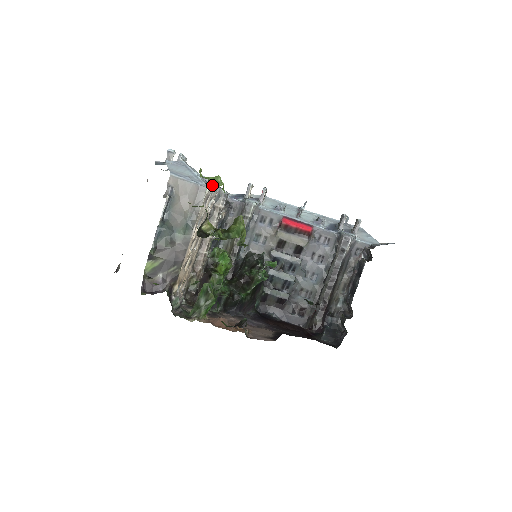
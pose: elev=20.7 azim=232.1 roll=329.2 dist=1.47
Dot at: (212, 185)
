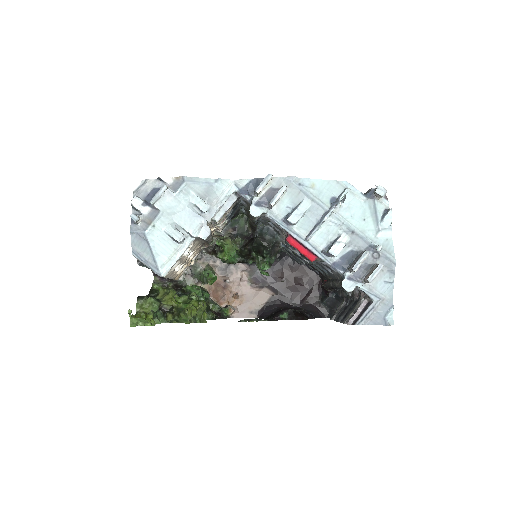
Dot at: (141, 325)
